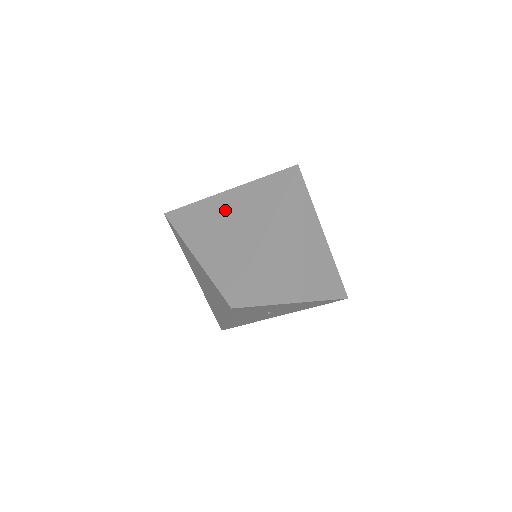
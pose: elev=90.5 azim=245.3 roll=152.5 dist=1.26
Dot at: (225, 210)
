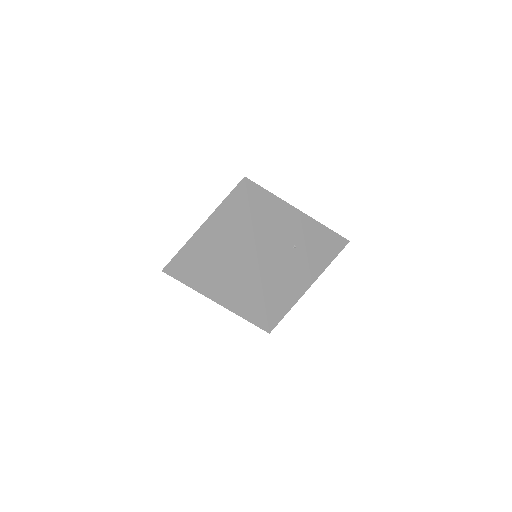
Dot at: (236, 255)
